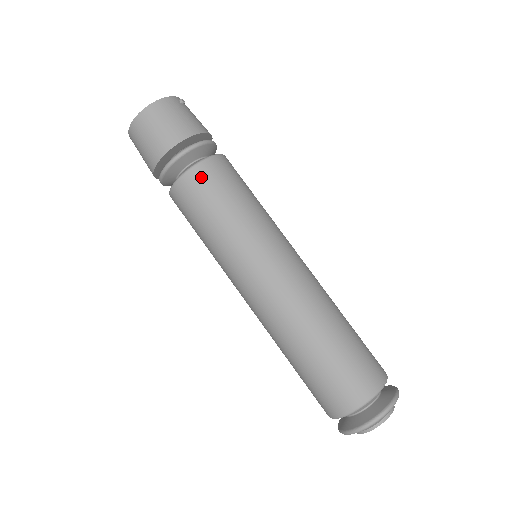
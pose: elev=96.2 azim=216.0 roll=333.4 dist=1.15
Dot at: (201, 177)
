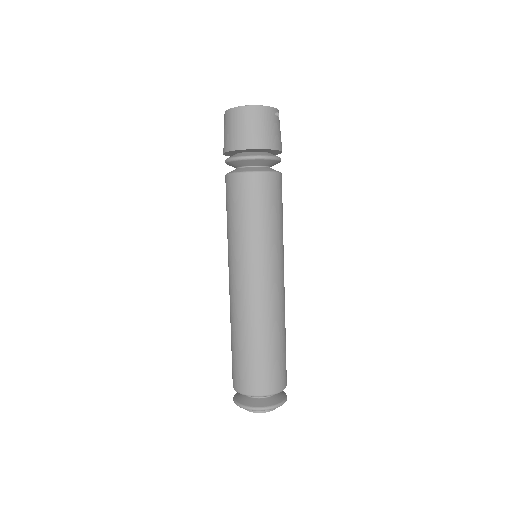
Dot at: (253, 183)
